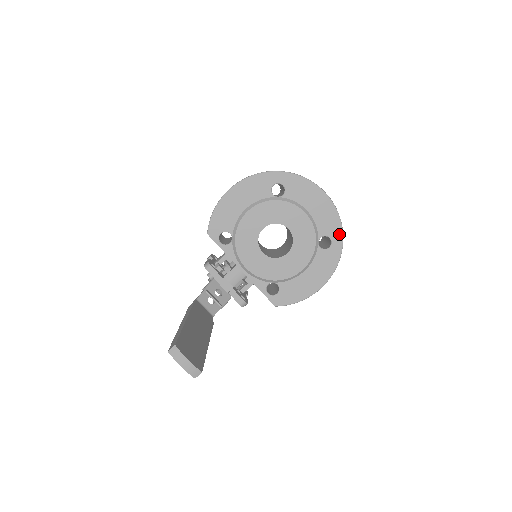
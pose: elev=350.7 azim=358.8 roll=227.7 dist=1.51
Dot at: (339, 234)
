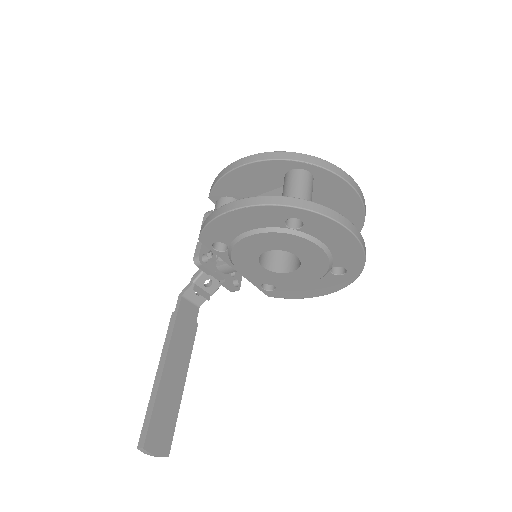
Dot at: (358, 269)
